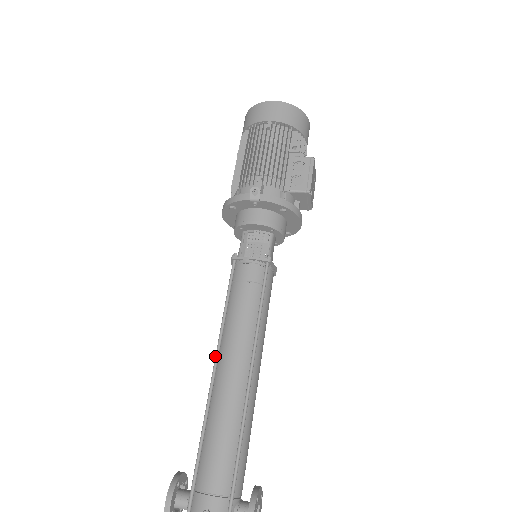
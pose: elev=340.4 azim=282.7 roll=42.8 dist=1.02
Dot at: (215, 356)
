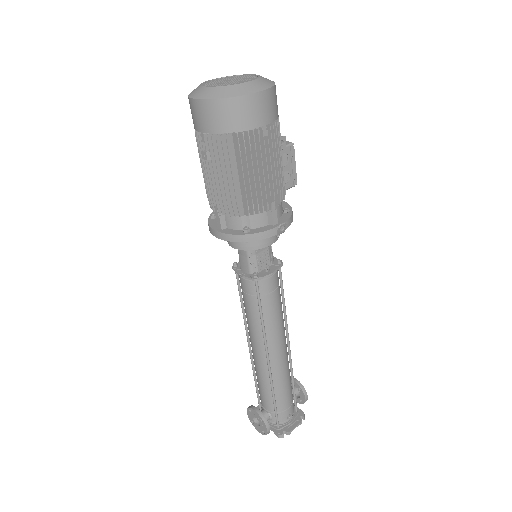
Dot at: (266, 350)
